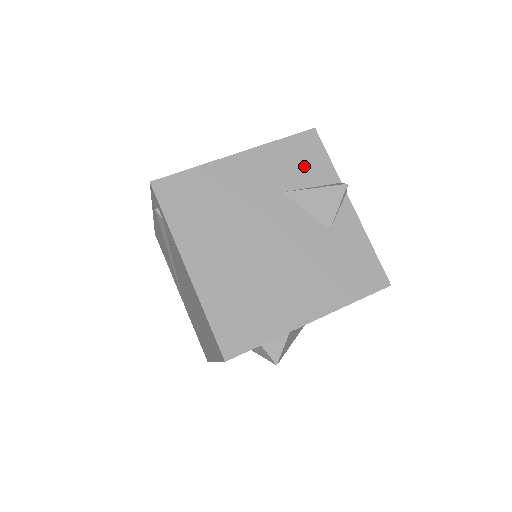
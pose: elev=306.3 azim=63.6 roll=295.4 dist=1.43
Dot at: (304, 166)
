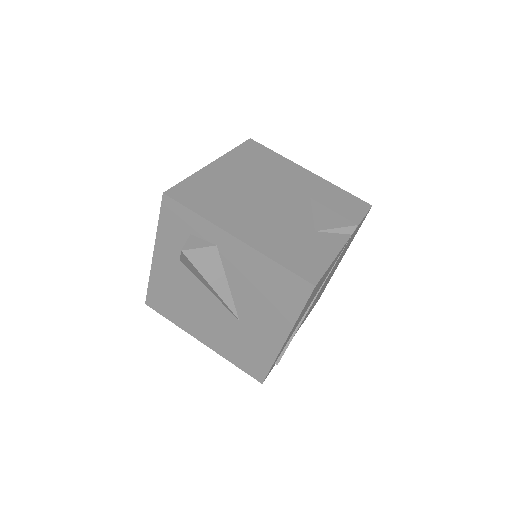
Dot at: (341, 206)
